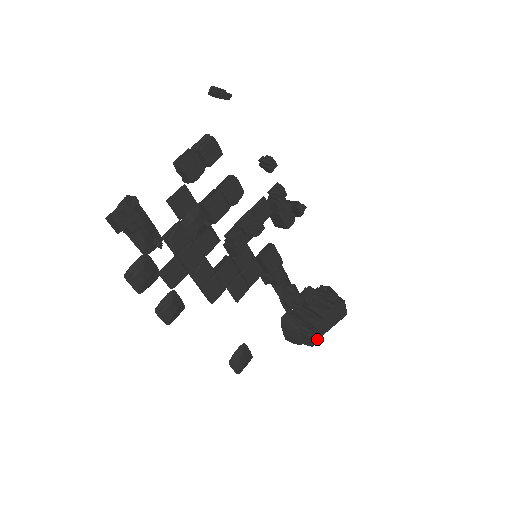
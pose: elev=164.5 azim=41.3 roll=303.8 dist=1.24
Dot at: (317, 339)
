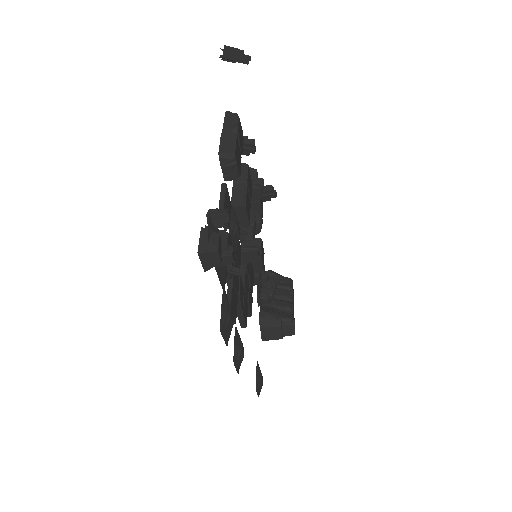
Dot at: occluded
